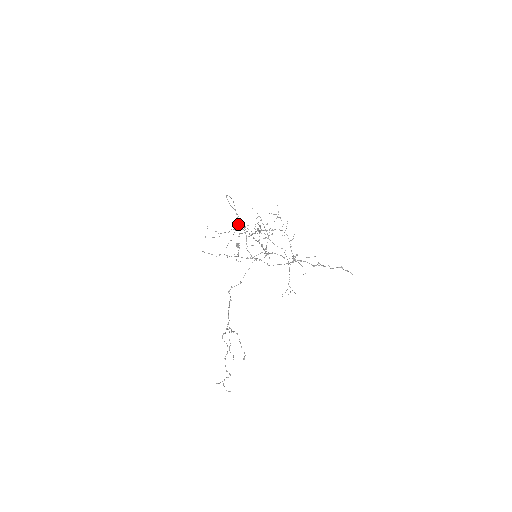
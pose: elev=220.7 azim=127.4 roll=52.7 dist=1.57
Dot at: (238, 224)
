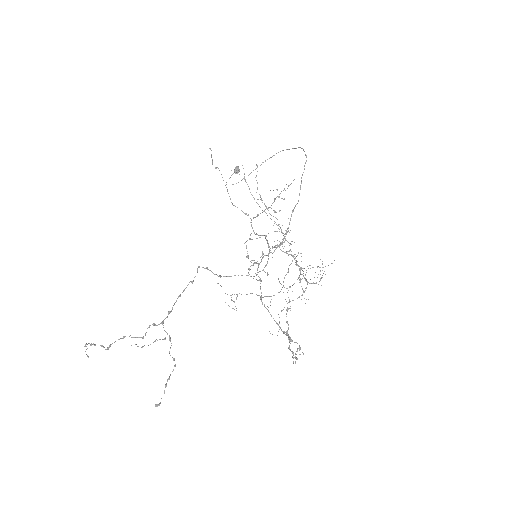
Dot at: (265, 161)
